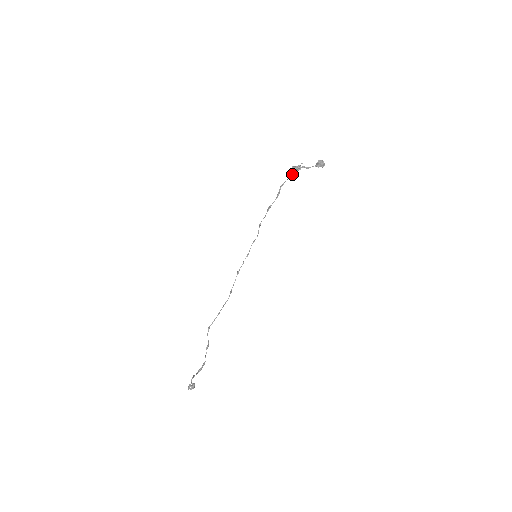
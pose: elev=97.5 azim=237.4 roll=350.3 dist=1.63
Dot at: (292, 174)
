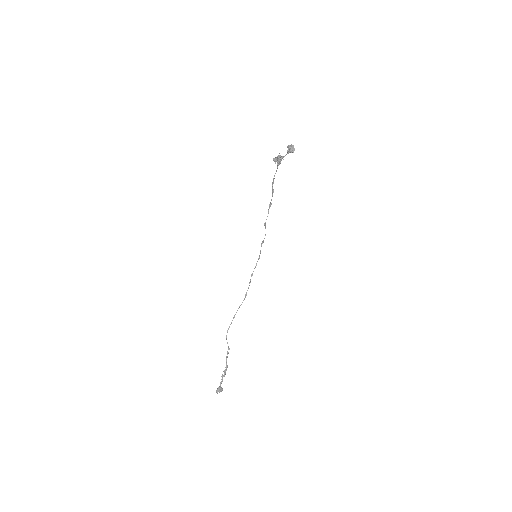
Dot at: (277, 166)
